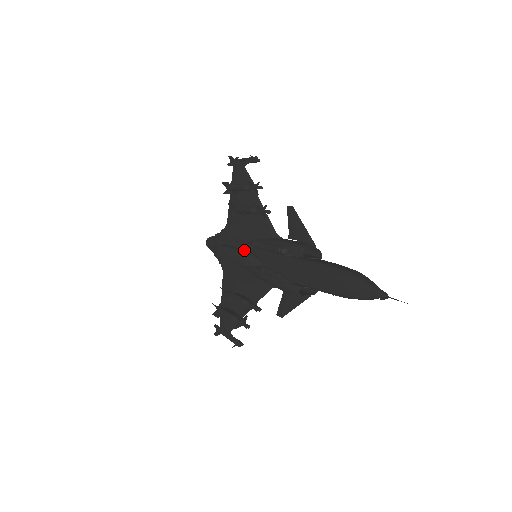
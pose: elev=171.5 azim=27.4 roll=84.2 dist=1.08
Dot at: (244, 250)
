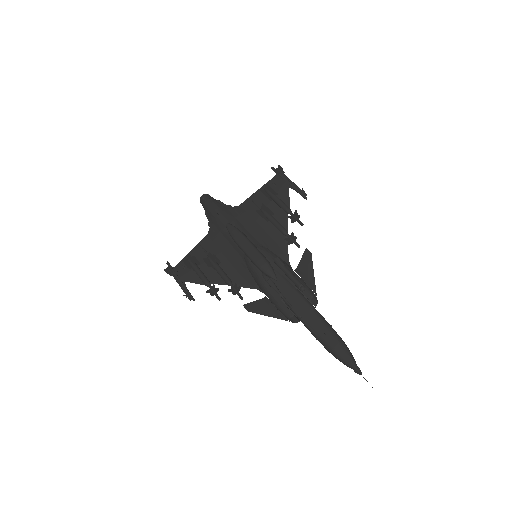
Dot at: occluded
